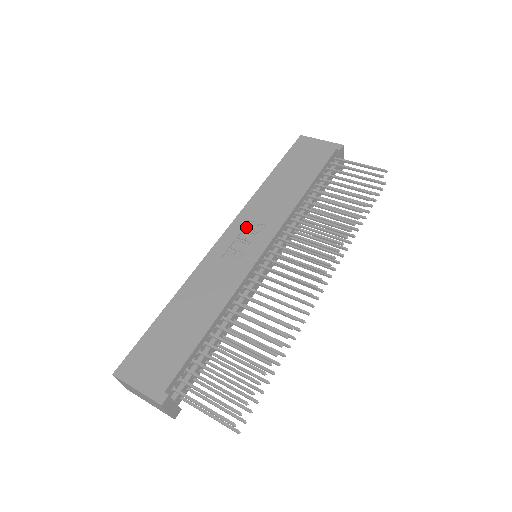
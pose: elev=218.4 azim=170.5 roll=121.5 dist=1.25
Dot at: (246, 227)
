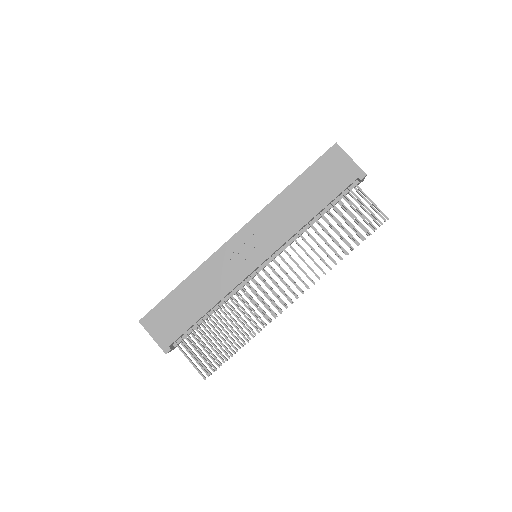
Dot at: (254, 235)
